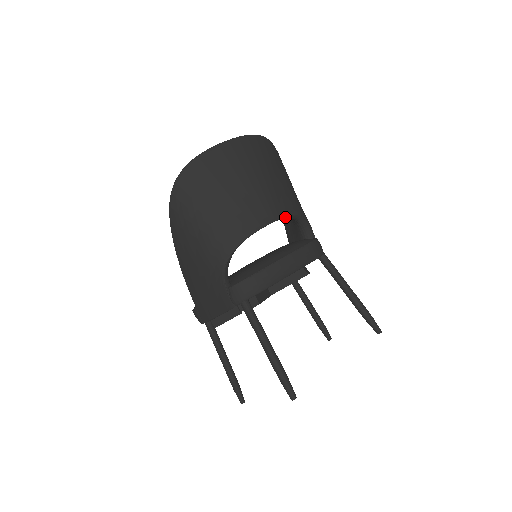
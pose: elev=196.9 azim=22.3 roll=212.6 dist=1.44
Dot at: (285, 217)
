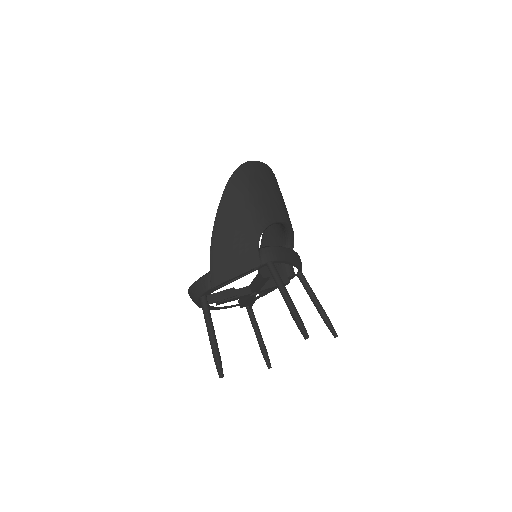
Dot at: (292, 228)
